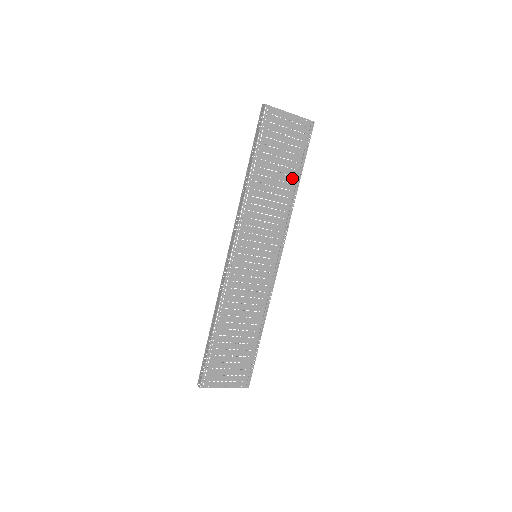
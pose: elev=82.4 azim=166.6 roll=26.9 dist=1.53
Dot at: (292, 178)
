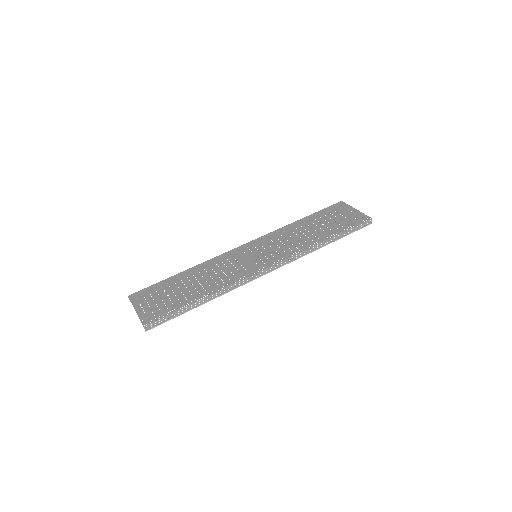
Dot at: (327, 234)
